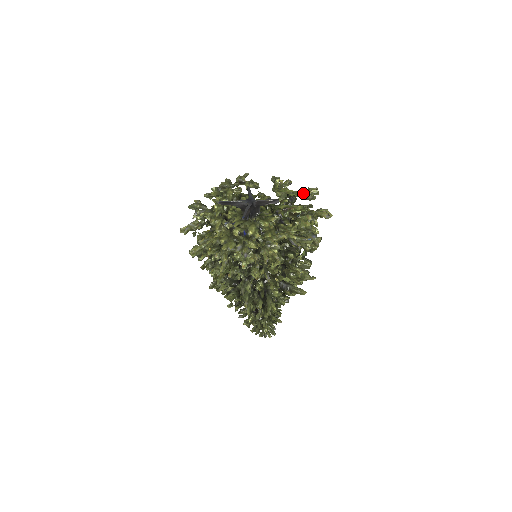
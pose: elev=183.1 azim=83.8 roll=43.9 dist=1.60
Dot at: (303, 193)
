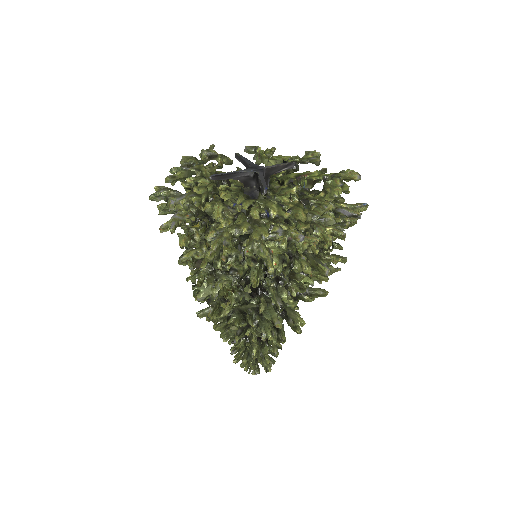
Dot at: (304, 158)
